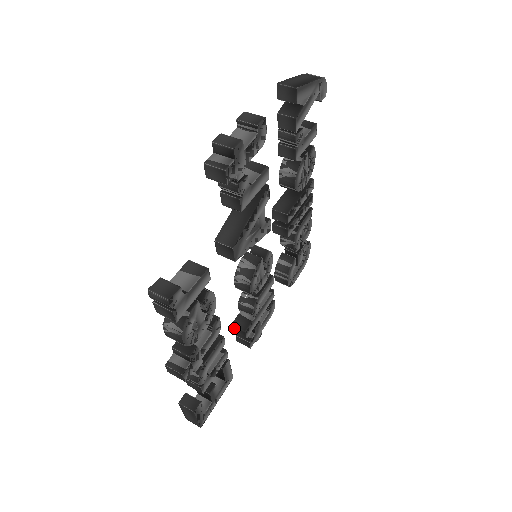
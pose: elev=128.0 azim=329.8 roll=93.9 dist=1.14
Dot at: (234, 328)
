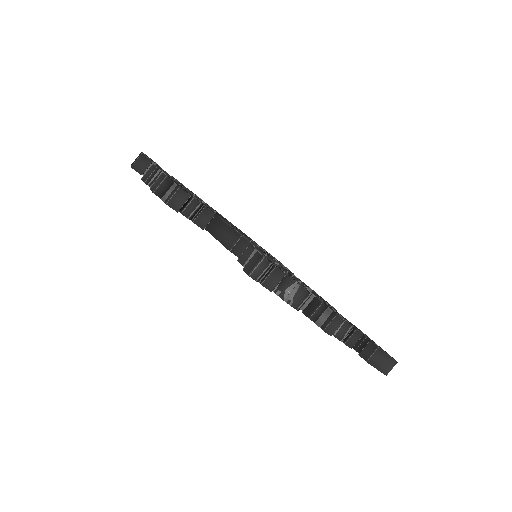
Dot at: occluded
